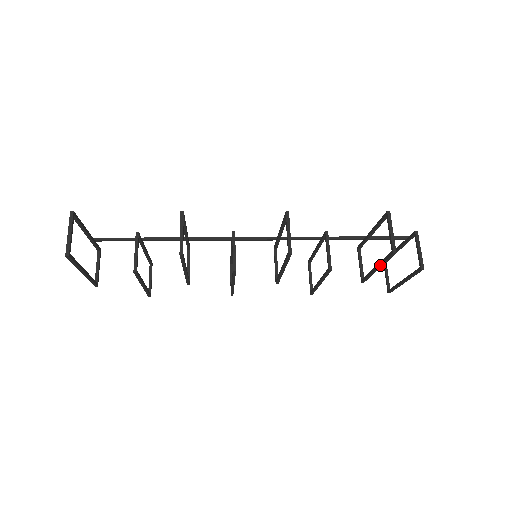
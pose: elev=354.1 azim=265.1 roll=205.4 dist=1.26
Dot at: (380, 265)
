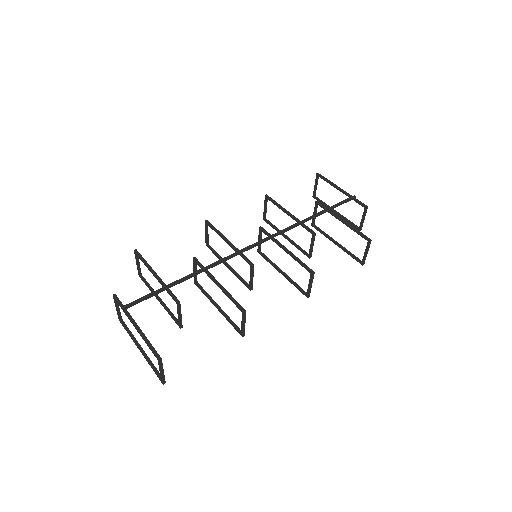
Dot at: (343, 250)
